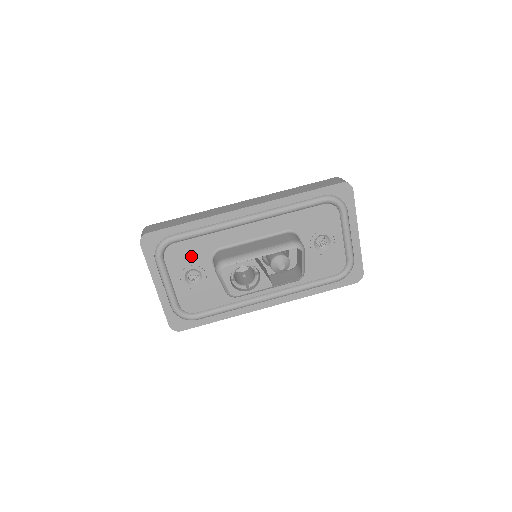
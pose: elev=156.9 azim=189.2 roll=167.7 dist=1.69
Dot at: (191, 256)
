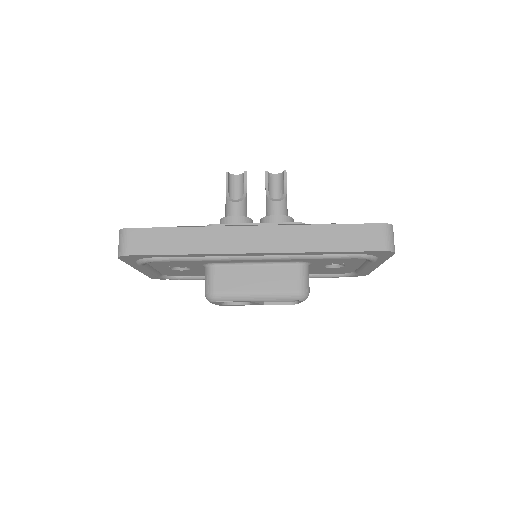
Dot at: (179, 263)
